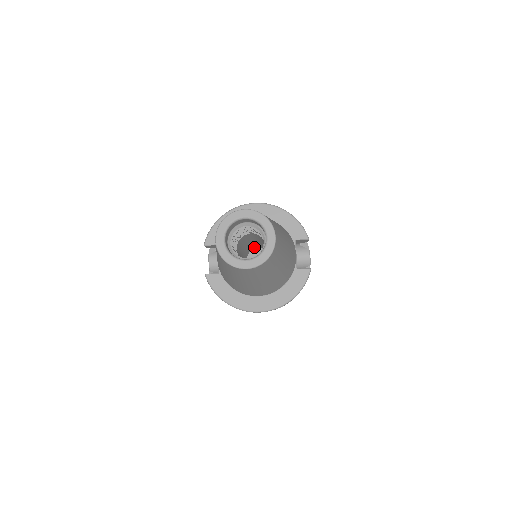
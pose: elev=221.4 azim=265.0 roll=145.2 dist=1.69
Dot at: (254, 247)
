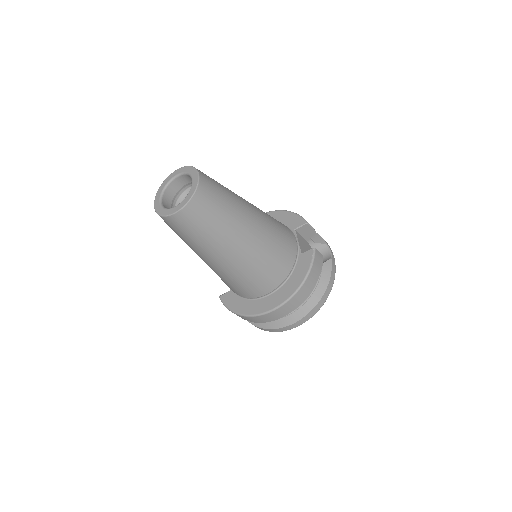
Dot at: occluded
